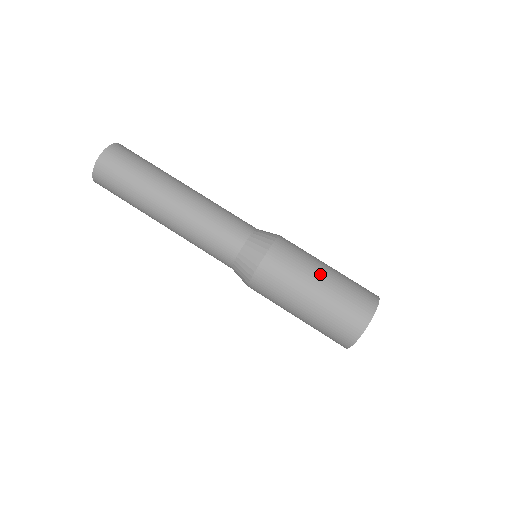
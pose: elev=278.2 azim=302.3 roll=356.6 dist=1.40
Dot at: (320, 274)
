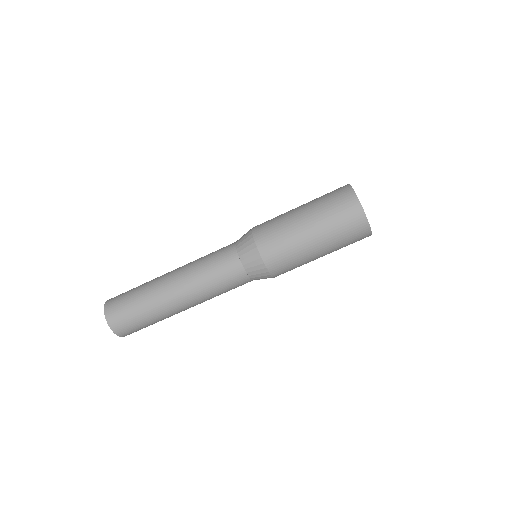
Dot at: (310, 242)
